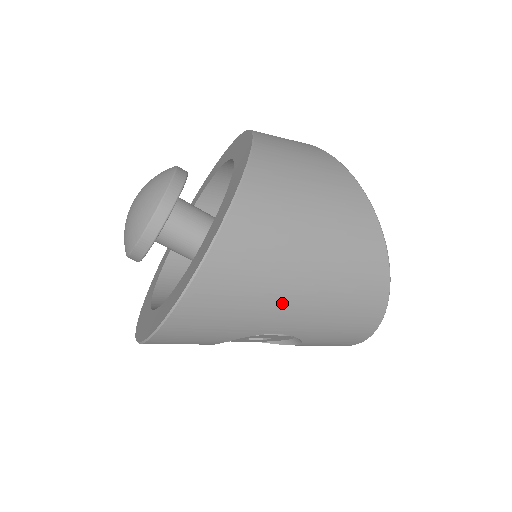
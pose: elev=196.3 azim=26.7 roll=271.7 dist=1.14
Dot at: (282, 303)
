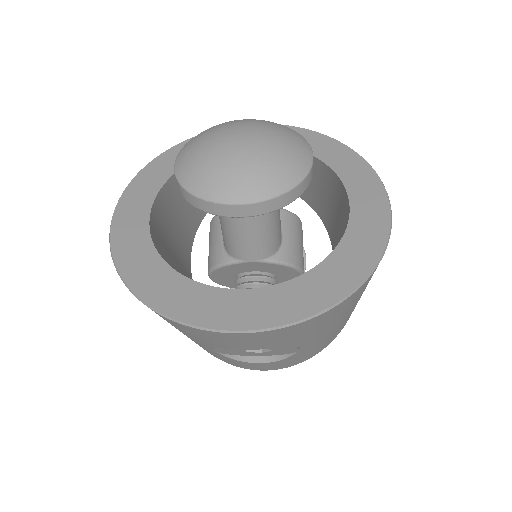
Dot at: (343, 318)
